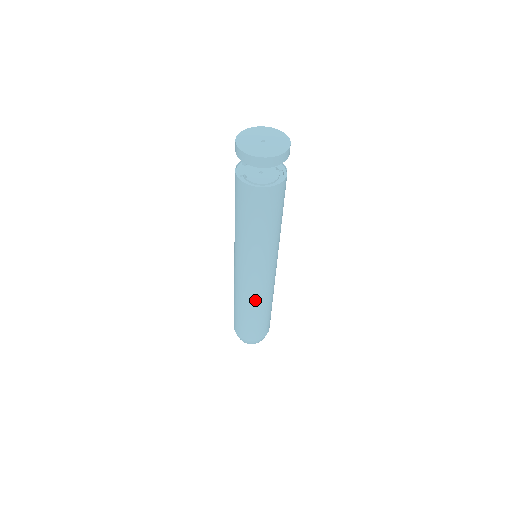
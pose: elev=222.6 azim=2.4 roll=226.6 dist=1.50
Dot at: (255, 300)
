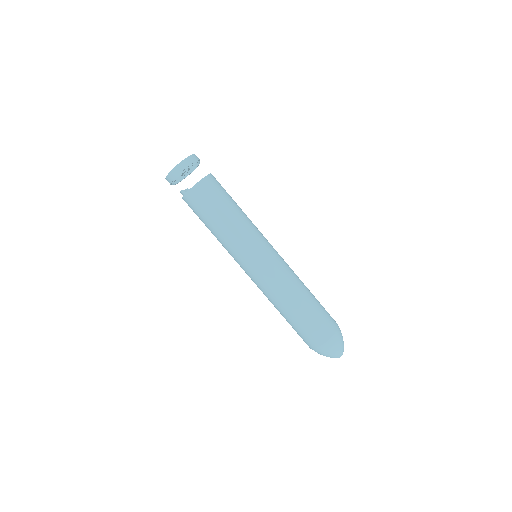
Dot at: (293, 277)
